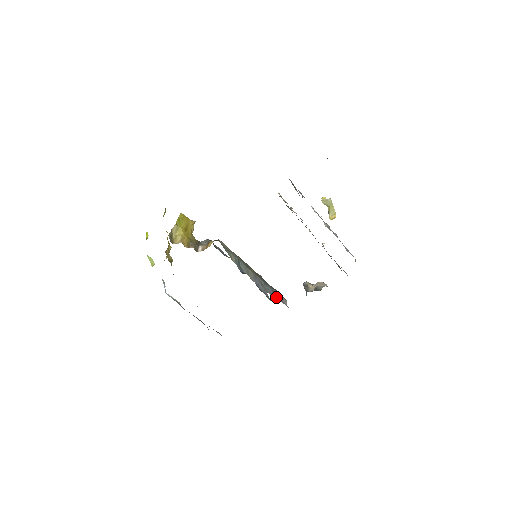
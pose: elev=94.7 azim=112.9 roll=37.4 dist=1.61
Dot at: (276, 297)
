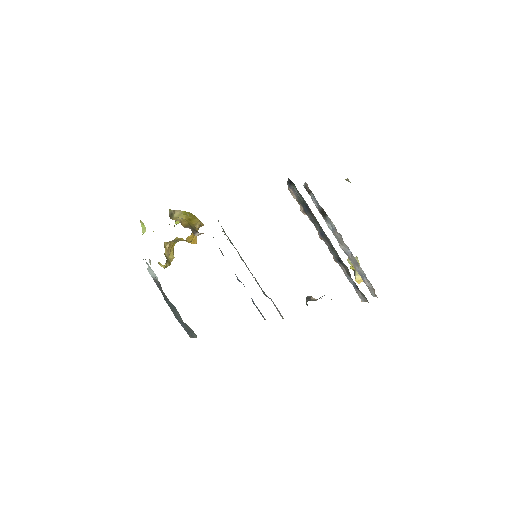
Dot at: occluded
